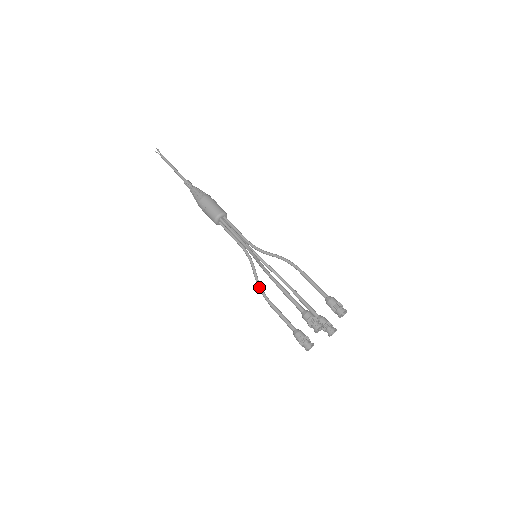
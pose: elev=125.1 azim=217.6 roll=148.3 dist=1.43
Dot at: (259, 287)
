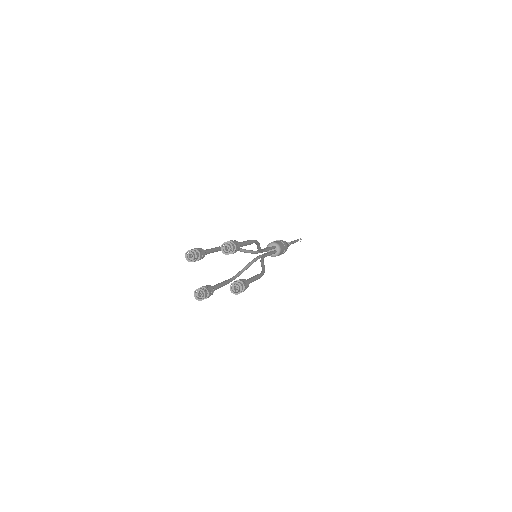
Dot at: (235, 275)
